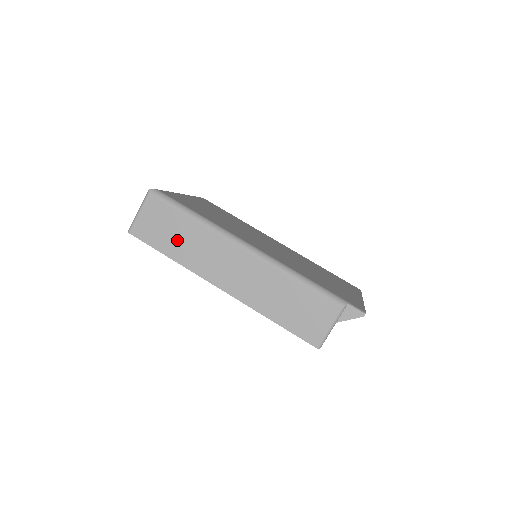
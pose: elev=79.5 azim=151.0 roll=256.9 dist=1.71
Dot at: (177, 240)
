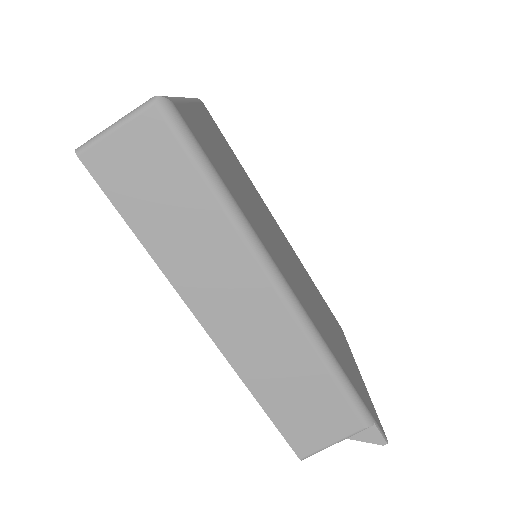
Dot at: (168, 217)
